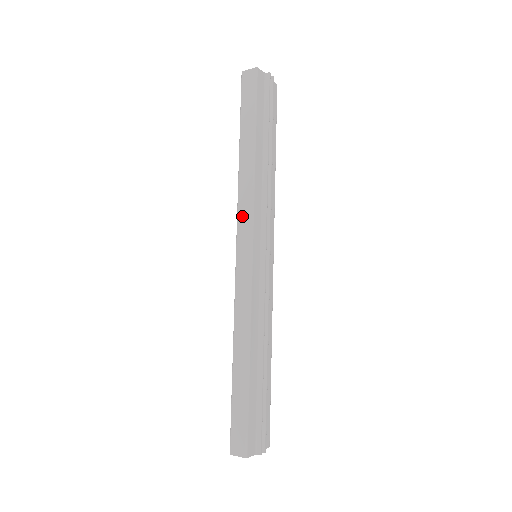
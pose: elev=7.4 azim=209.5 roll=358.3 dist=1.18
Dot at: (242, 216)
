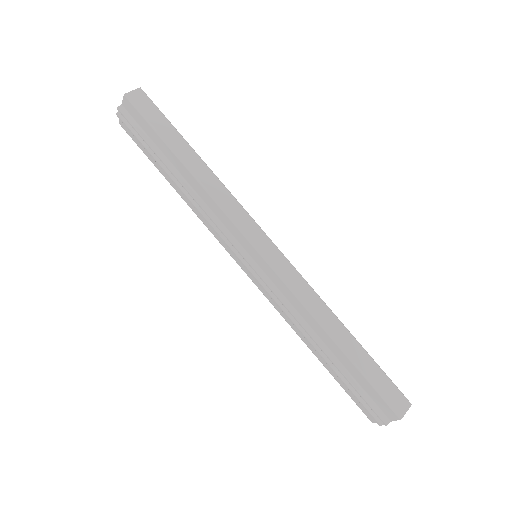
Dot at: (237, 216)
